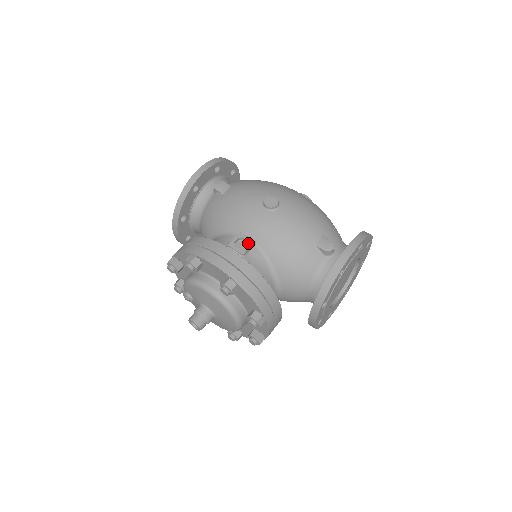
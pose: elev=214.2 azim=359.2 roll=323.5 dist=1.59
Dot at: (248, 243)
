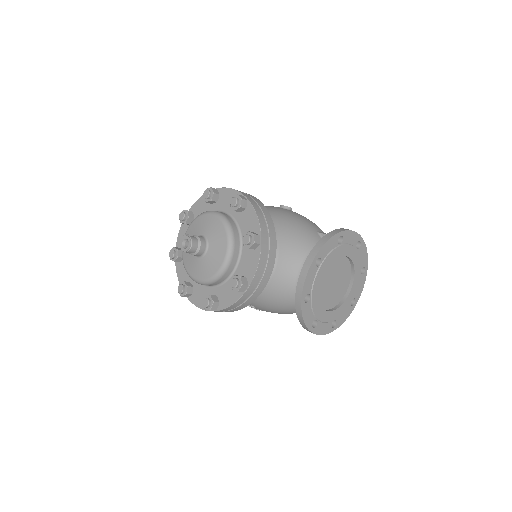
Dot at: occluded
